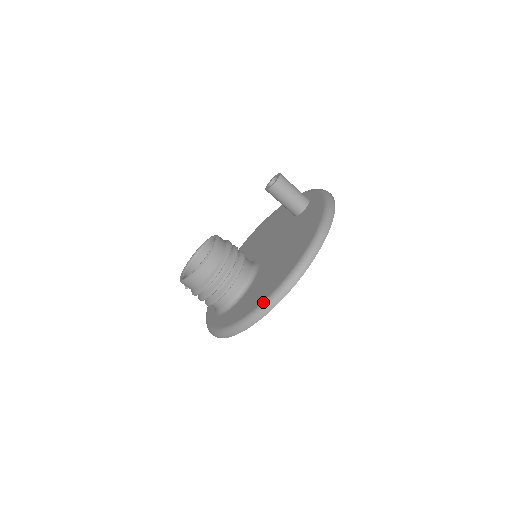
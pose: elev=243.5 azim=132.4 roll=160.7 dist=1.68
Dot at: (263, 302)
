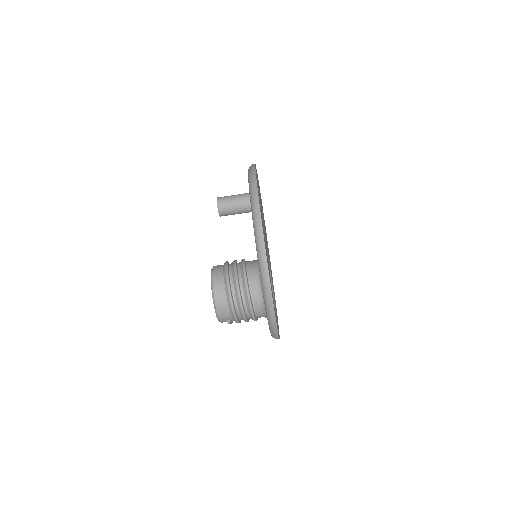
Dot at: (255, 240)
